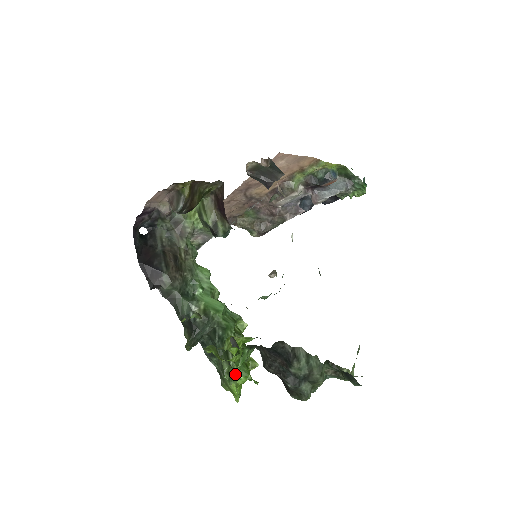
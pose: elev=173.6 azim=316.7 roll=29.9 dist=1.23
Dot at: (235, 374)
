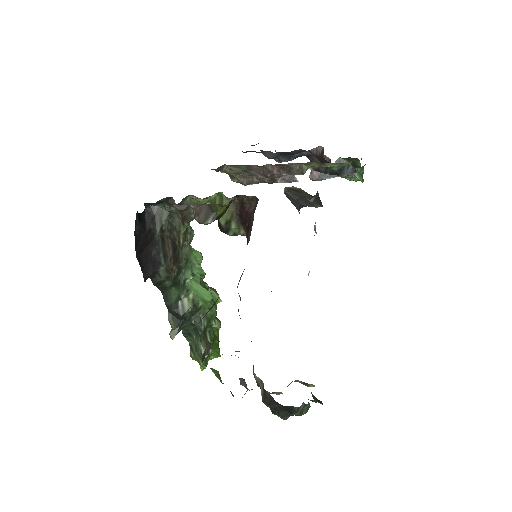
Dot at: (209, 356)
